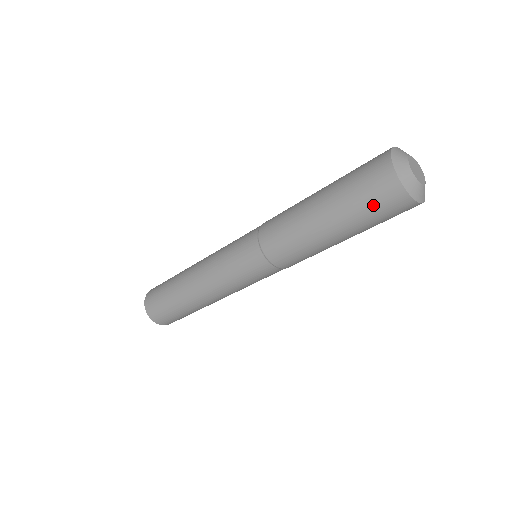
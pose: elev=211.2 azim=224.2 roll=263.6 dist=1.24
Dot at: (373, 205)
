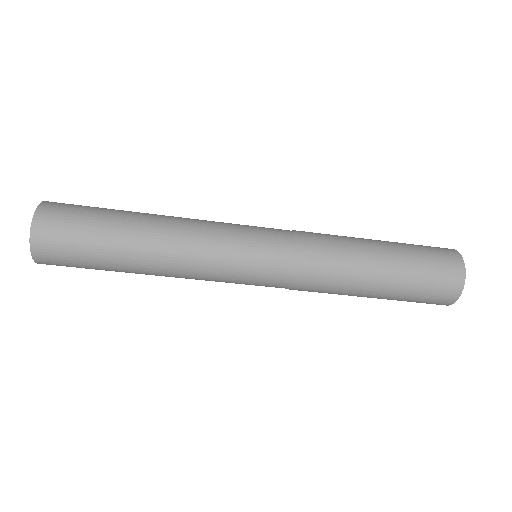
Dot at: (433, 281)
